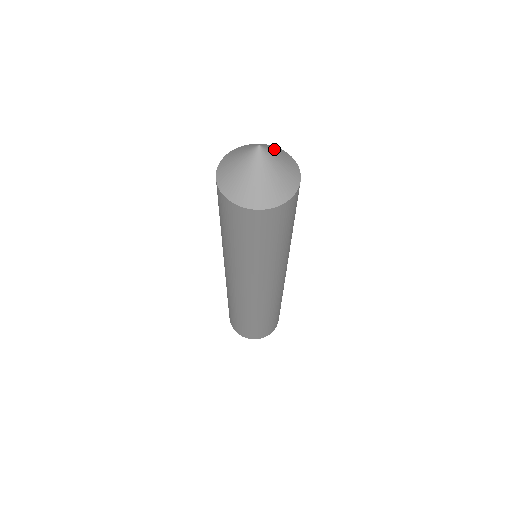
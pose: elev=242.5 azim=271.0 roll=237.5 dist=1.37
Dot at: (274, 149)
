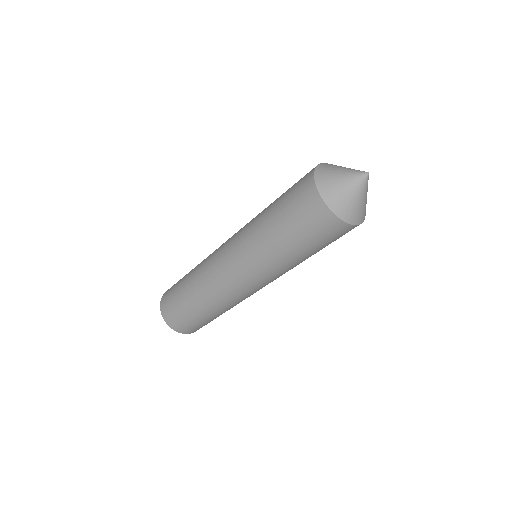
Dot at: occluded
